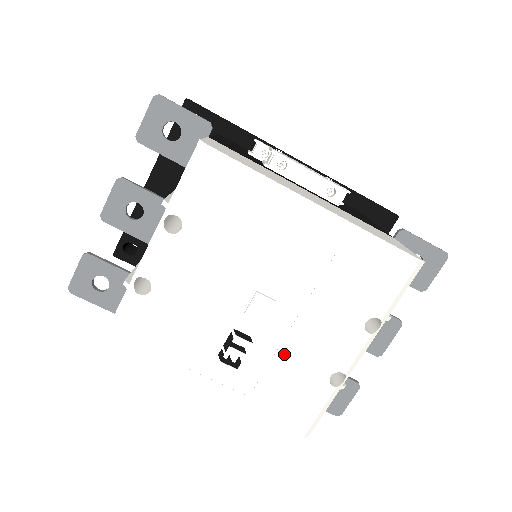
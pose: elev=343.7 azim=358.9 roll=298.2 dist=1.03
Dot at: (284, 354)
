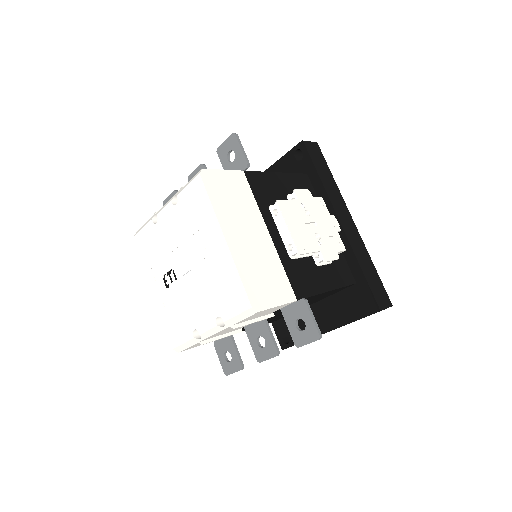
Dot at: (184, 299)
